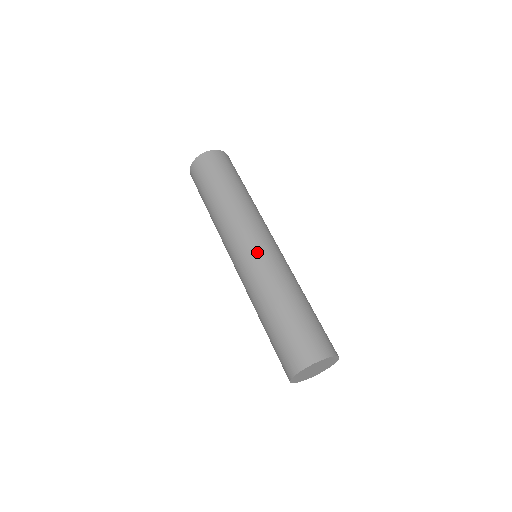
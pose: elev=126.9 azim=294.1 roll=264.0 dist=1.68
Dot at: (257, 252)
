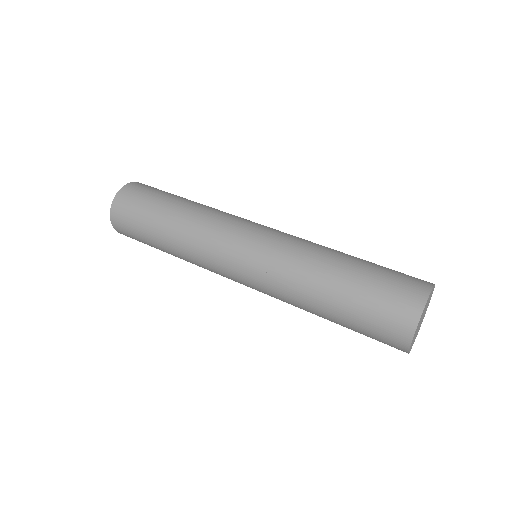
Dot at: (261, 242)
